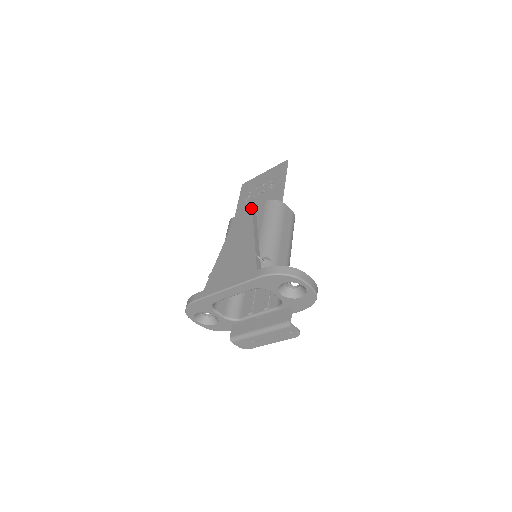
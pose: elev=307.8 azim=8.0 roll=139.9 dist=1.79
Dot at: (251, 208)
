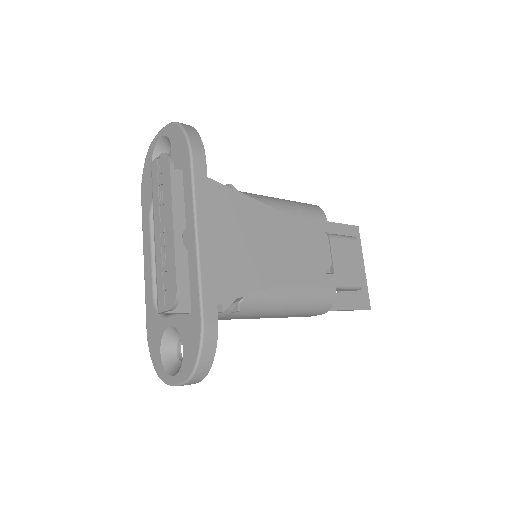
Dot at: occluded
